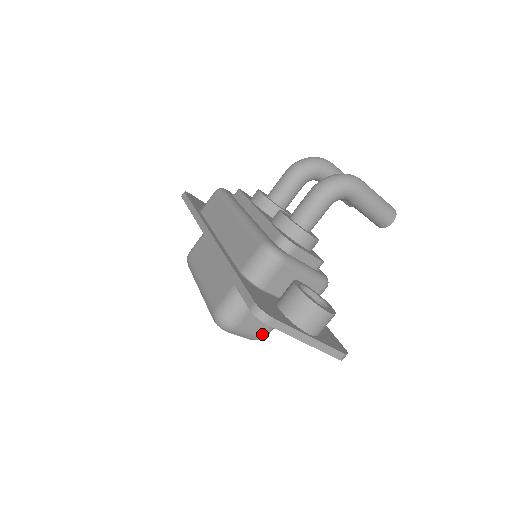
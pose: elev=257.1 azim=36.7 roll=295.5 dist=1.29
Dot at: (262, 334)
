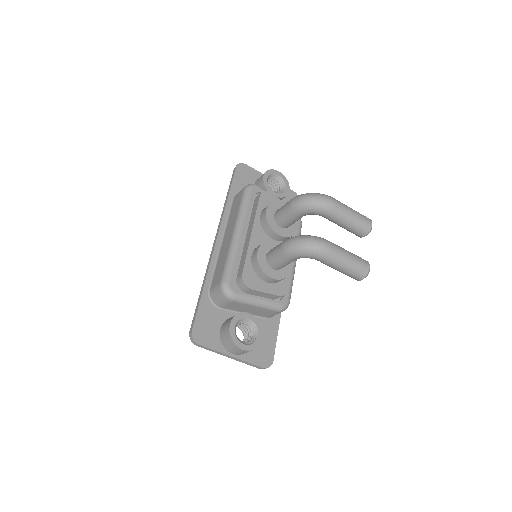
Dot at: occluded
